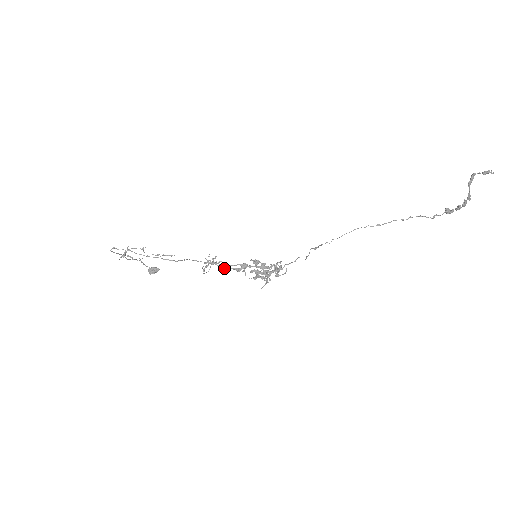
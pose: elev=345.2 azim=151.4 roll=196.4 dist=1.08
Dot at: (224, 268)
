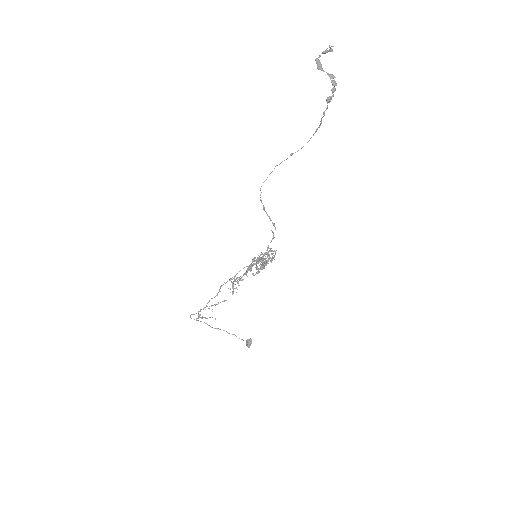
Dot at: (239, 280)
